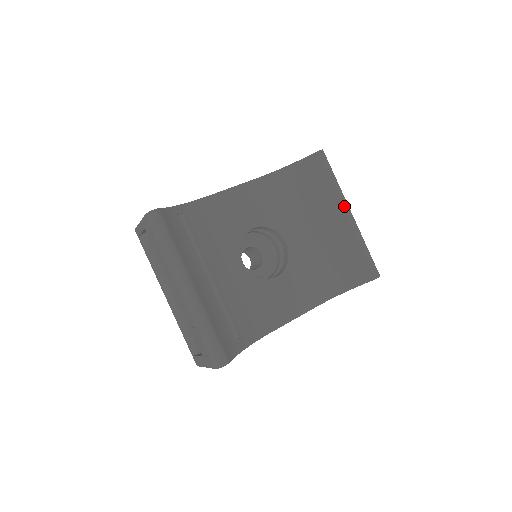
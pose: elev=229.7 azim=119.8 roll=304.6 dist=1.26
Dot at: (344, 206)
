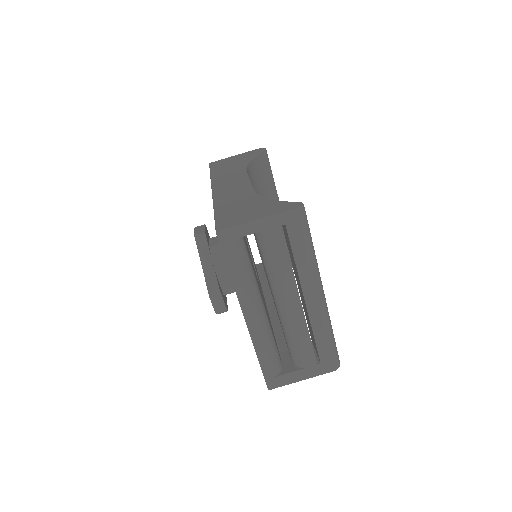
Dot at: occluded
